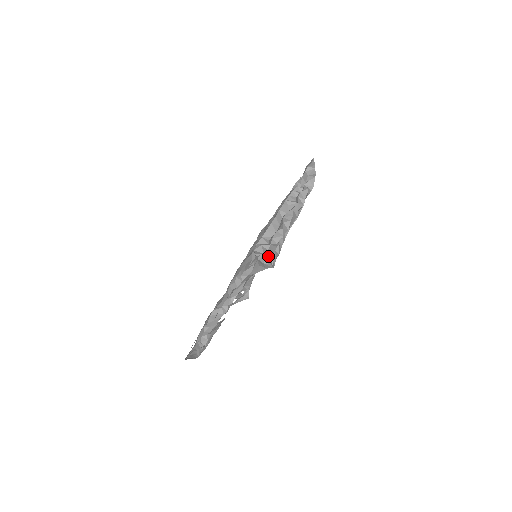
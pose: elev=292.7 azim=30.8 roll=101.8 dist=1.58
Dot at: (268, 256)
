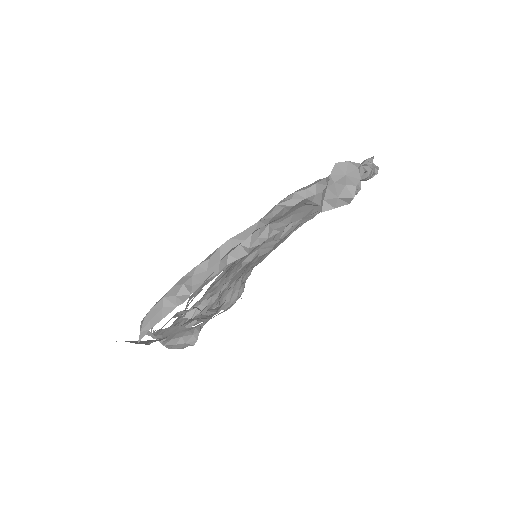
Dot at: (354, 176)
